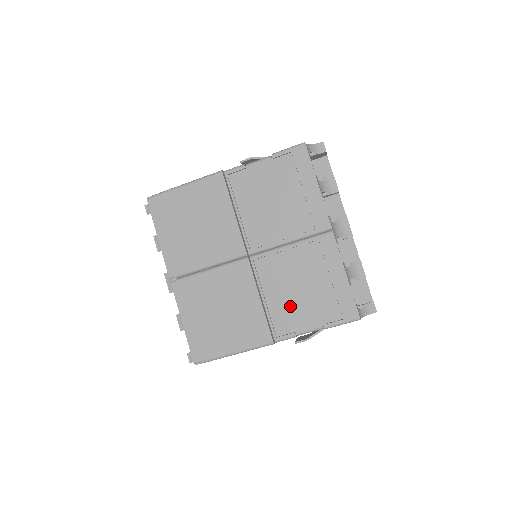
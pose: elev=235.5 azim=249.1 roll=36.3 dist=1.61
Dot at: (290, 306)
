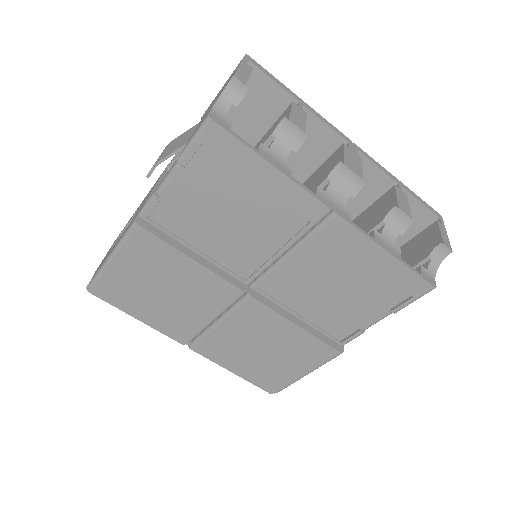
Dot at: (336, 311)
